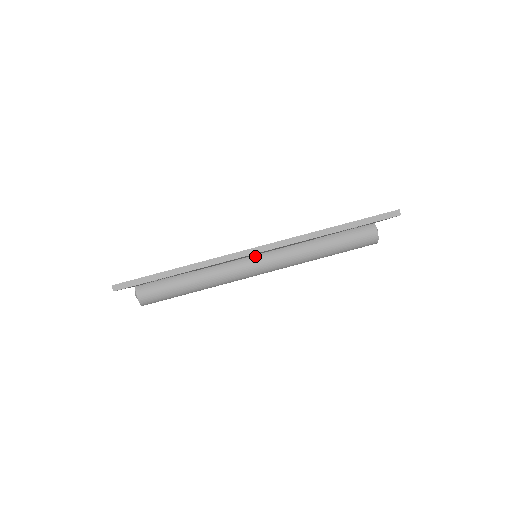
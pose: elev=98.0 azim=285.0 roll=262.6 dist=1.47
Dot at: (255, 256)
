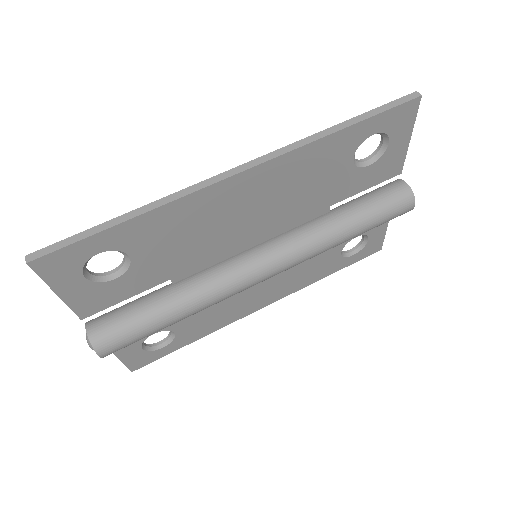
Dot at: (253, 248)
